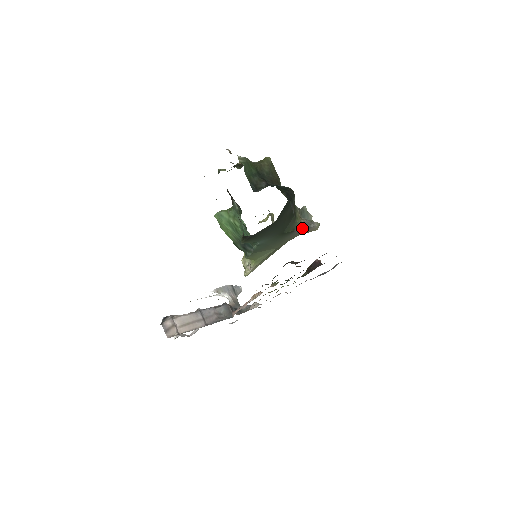
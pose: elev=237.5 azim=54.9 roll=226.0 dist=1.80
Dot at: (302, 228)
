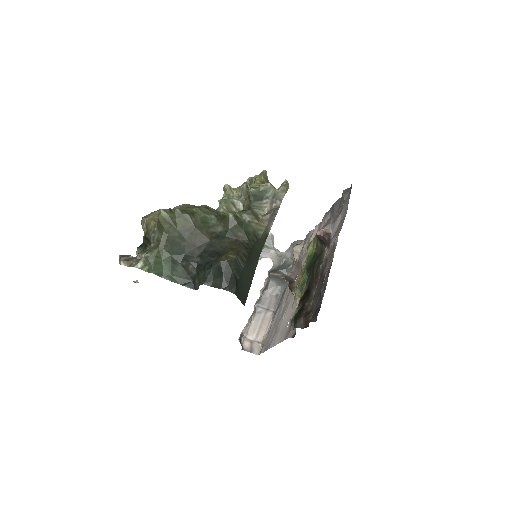
Dot at: (272, 222)
